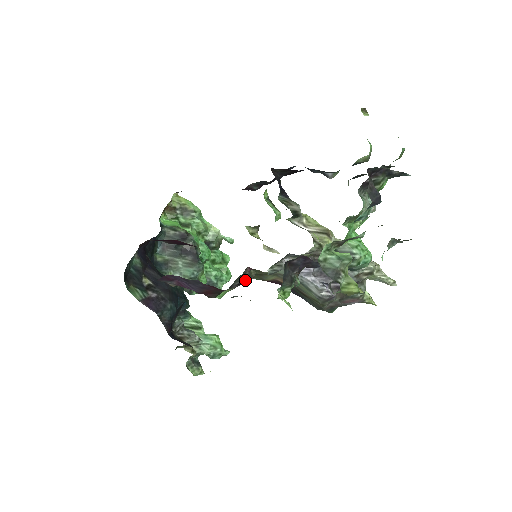
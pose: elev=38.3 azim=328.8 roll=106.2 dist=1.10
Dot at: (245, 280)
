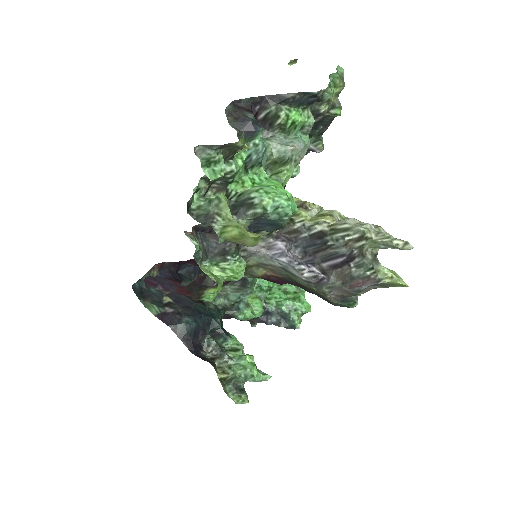
Dot at: occluded
